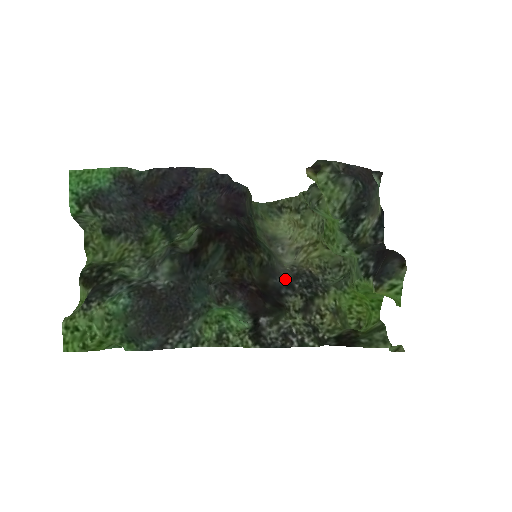
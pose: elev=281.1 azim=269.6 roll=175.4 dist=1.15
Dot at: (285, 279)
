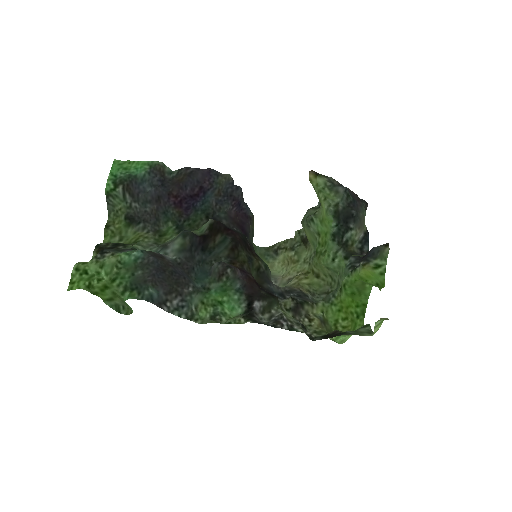
Dot at: (278, 289)
